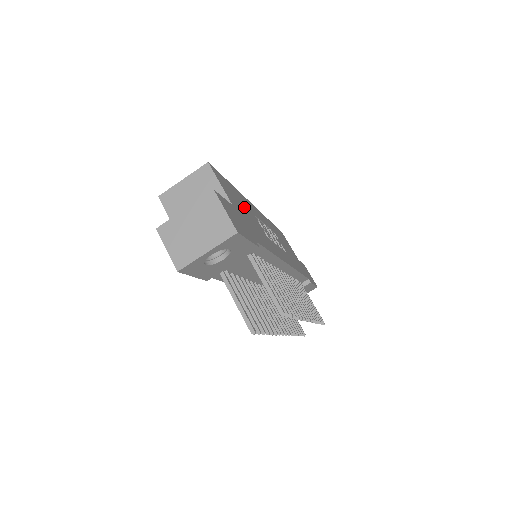
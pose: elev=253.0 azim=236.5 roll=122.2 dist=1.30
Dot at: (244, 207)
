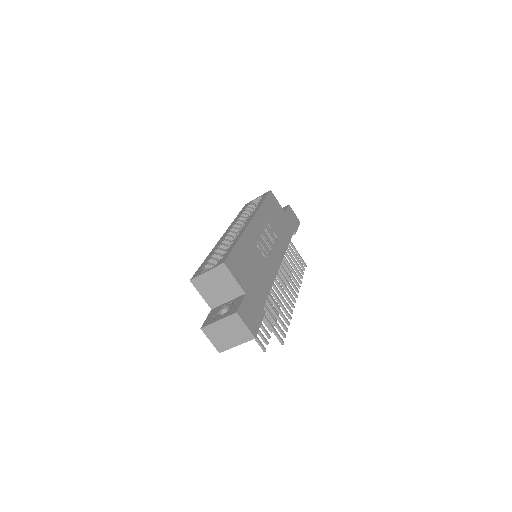
Dot at: (249, 261)
